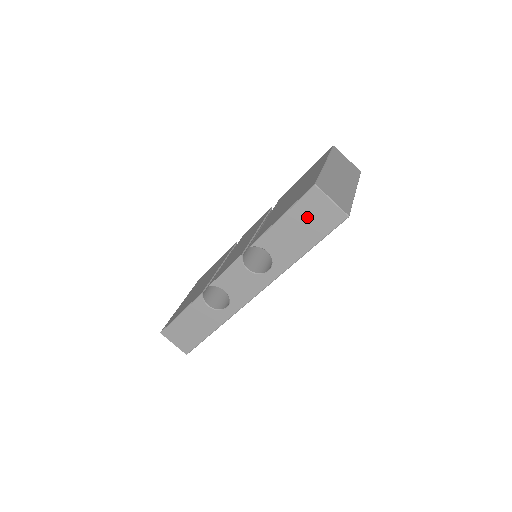
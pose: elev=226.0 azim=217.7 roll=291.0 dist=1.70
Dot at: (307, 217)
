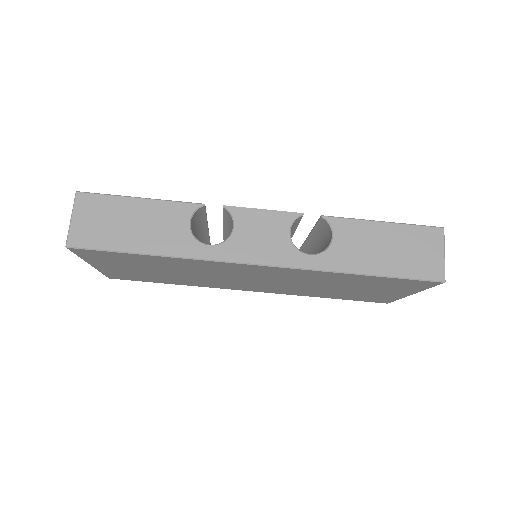
Dot at: (408, 245)
